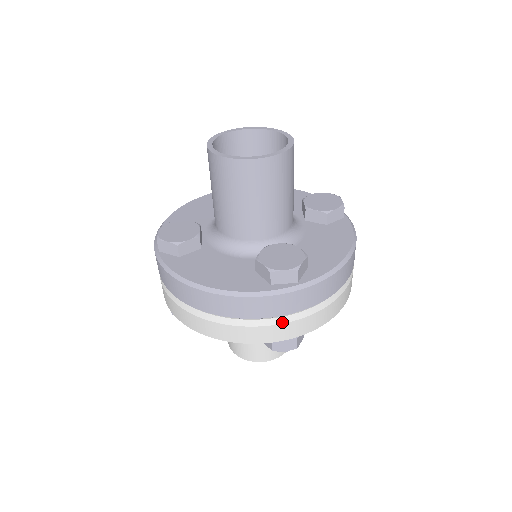
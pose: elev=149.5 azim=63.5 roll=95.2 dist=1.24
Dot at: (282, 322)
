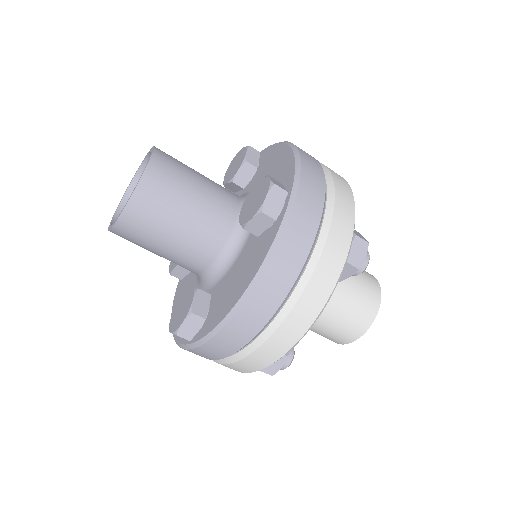
Dot at: (221, 363)
